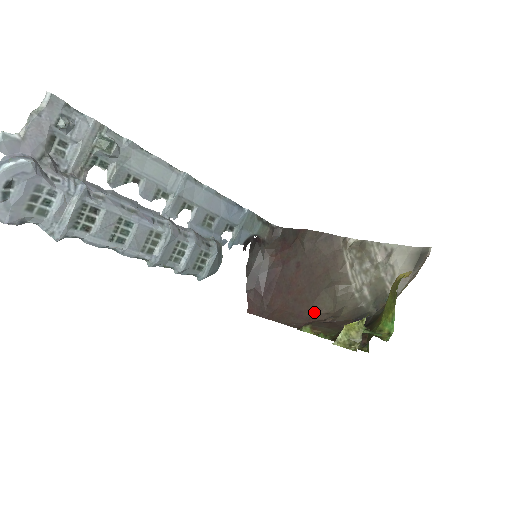
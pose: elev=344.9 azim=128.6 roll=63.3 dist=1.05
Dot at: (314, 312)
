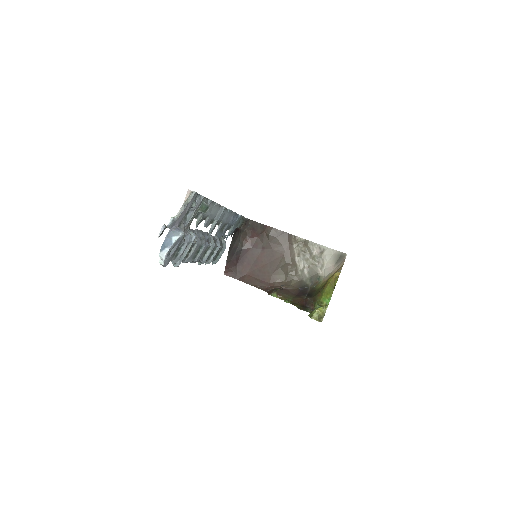
Dot at: (273, 280)
